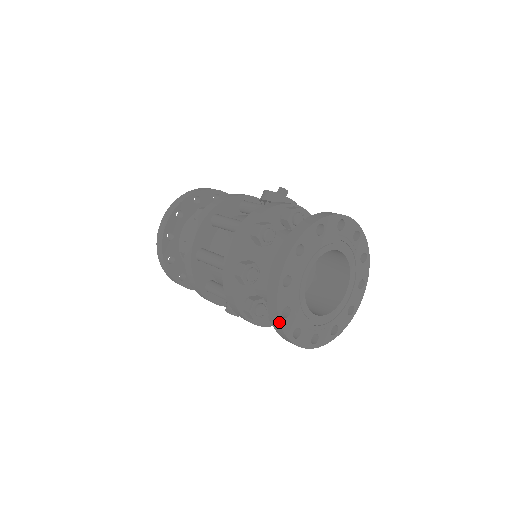
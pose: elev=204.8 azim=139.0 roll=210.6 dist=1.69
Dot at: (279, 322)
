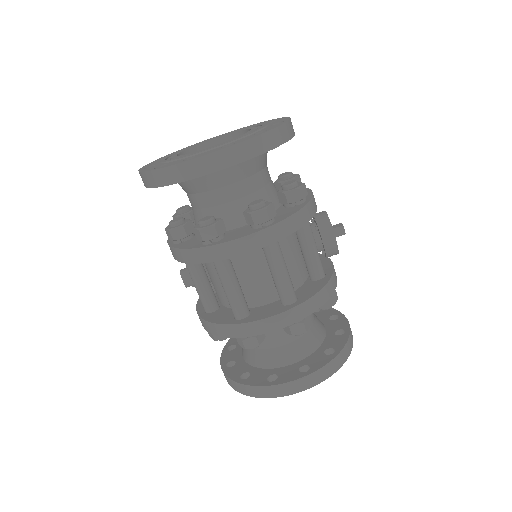
Dot at: (239, 392)
